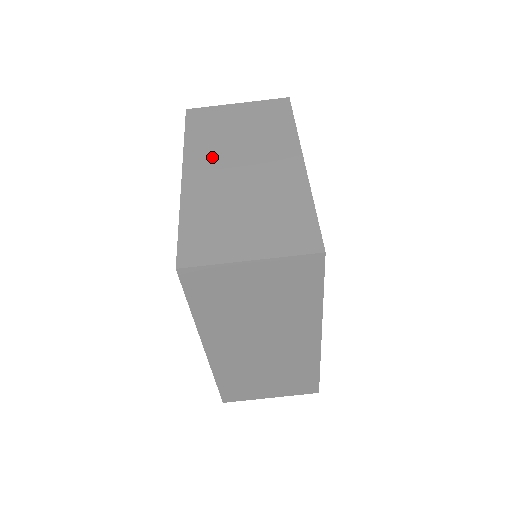
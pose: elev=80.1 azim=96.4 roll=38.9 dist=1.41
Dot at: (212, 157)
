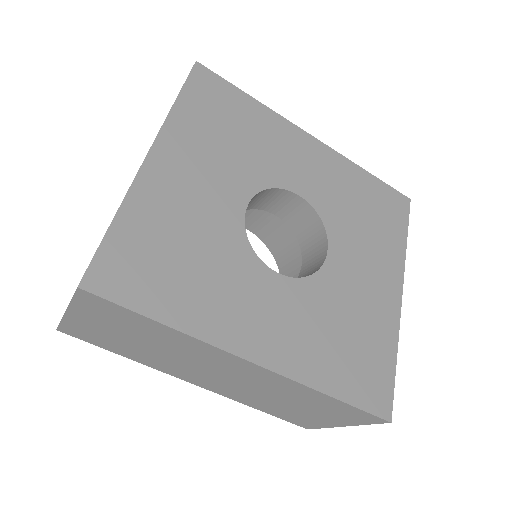
Dot at: occluded
